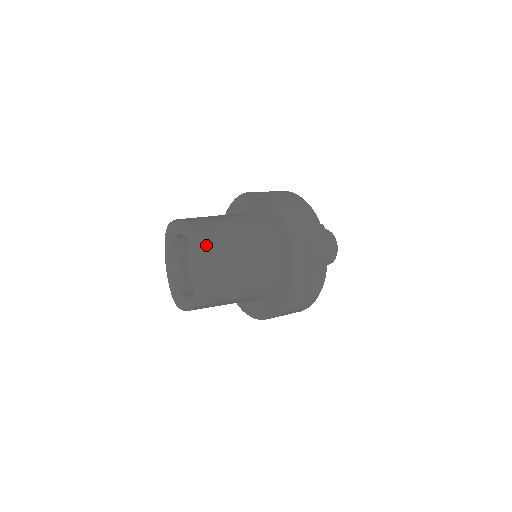
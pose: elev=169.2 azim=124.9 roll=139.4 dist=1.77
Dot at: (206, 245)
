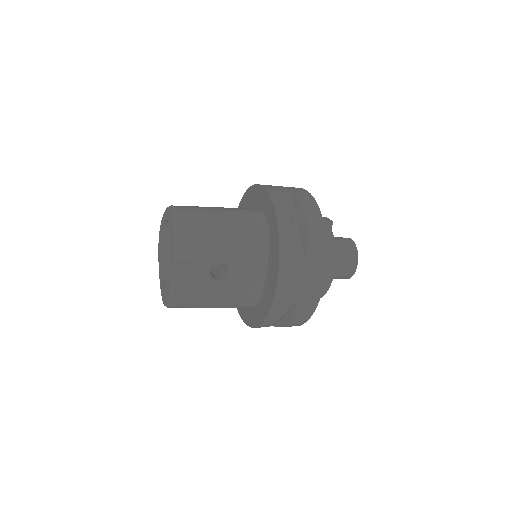
Dot at: (177, 206)
